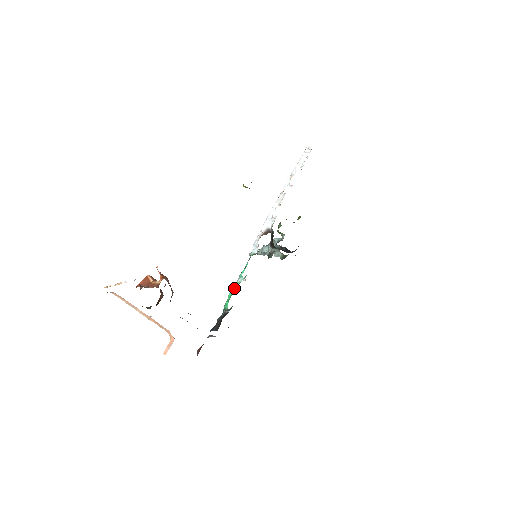
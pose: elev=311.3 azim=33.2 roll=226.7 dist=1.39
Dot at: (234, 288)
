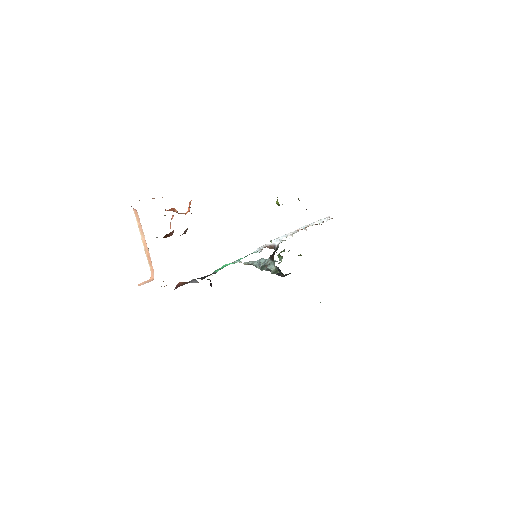
Dot at: (229, 264)
